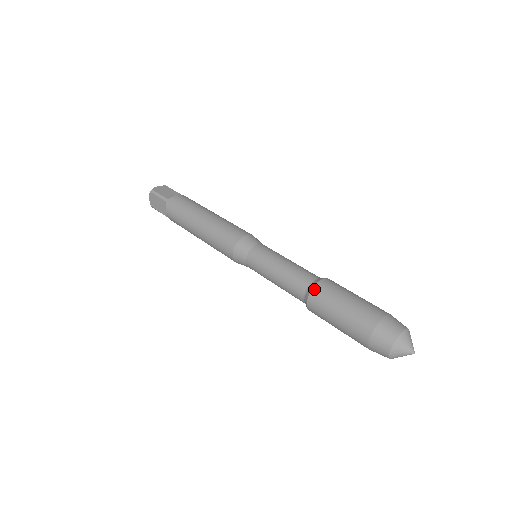
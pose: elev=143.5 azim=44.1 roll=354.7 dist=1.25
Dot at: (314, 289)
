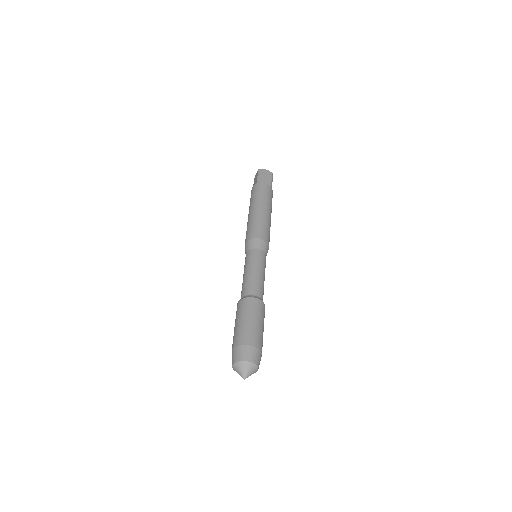
Dot at: (245, 299)
